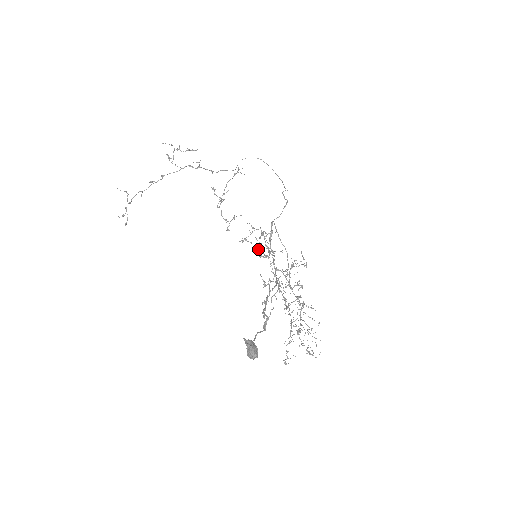
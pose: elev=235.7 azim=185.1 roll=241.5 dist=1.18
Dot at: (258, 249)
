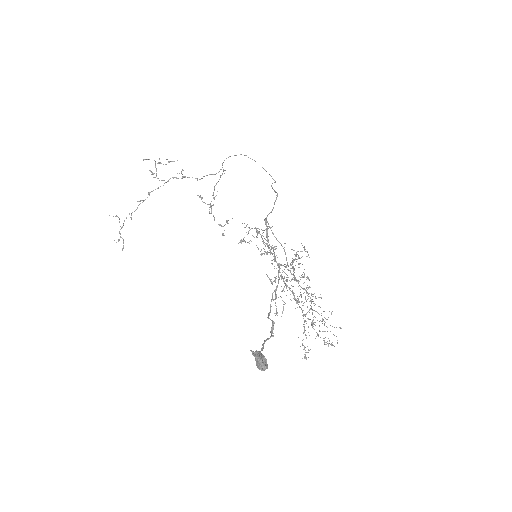
Dot at: occluded
